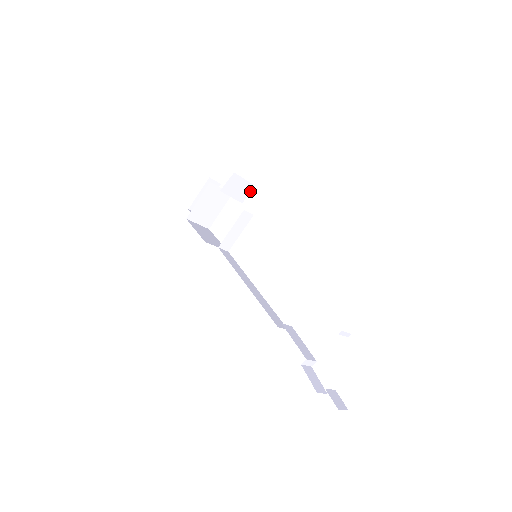
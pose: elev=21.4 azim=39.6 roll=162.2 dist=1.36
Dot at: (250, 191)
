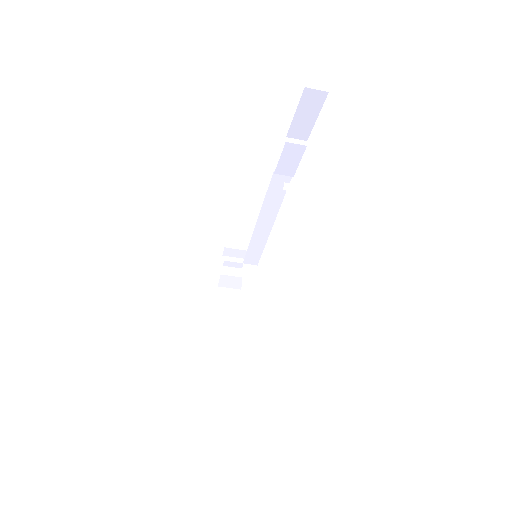
Dot at: occluded
